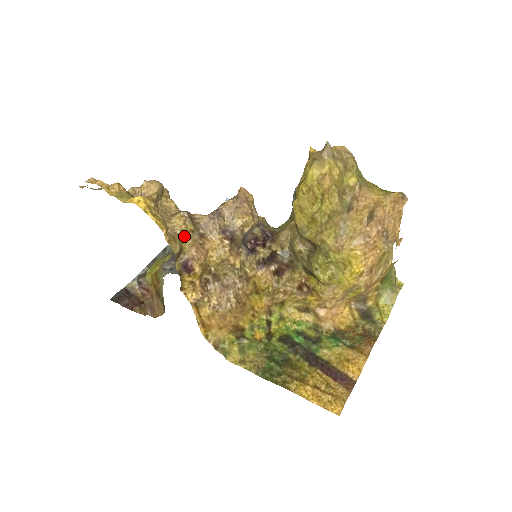
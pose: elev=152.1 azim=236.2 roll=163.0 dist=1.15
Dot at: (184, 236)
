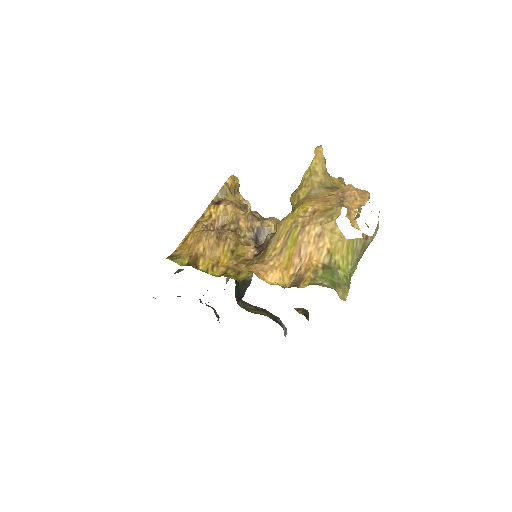
Dot at: (234, 198)
